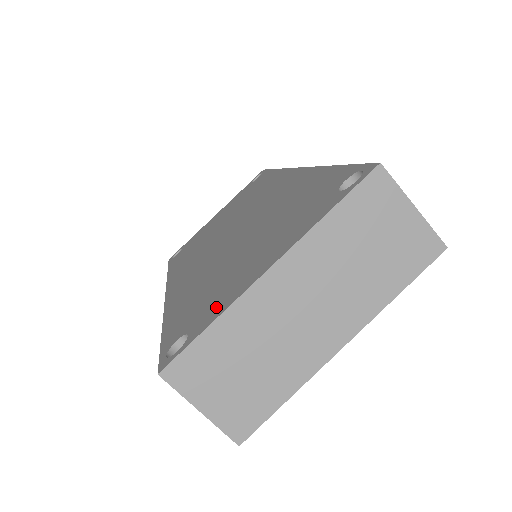
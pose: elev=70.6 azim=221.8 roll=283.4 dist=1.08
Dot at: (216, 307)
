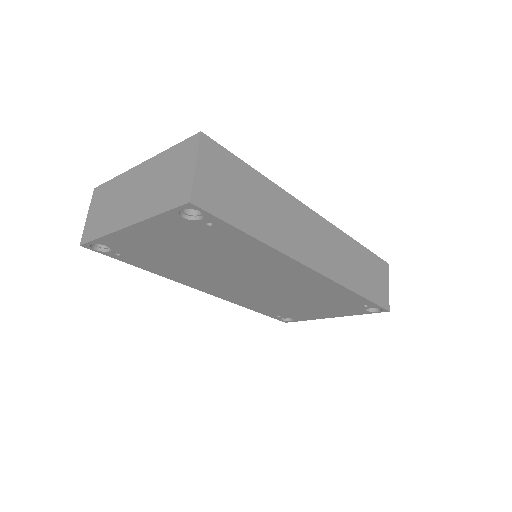
Dot at: occluded
